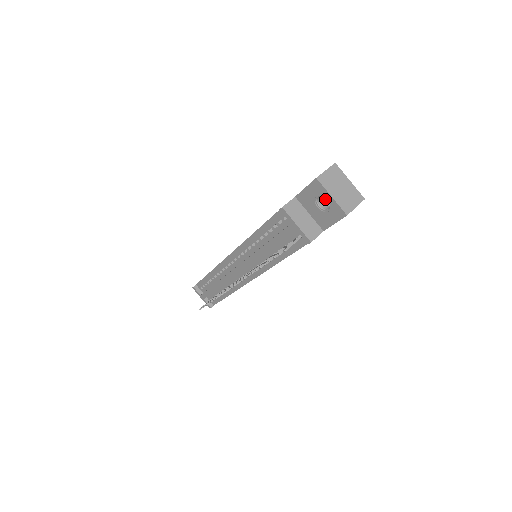
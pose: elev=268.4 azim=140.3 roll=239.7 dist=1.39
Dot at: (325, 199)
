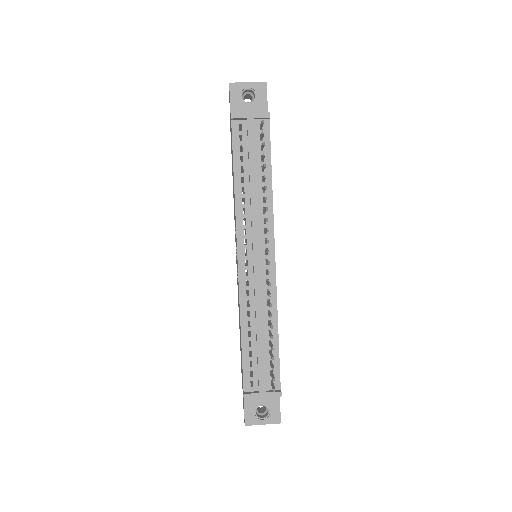
Dot at: occluded
